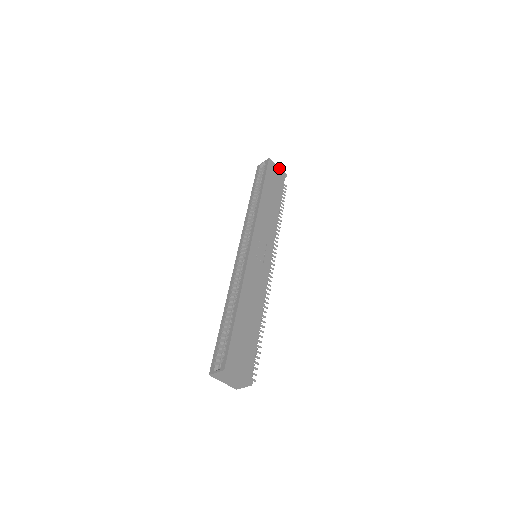
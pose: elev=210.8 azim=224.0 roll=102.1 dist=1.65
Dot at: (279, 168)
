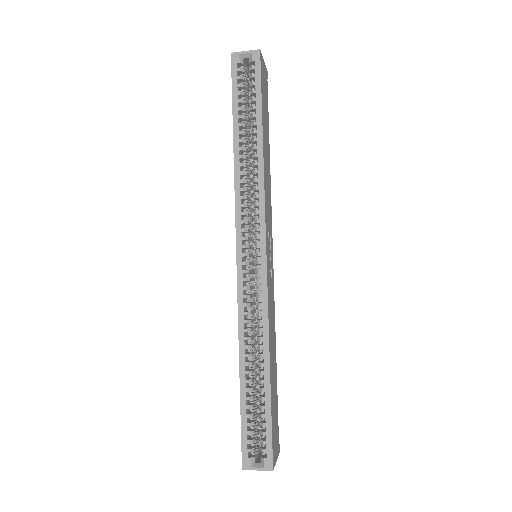
Dot at: (264, 64)
